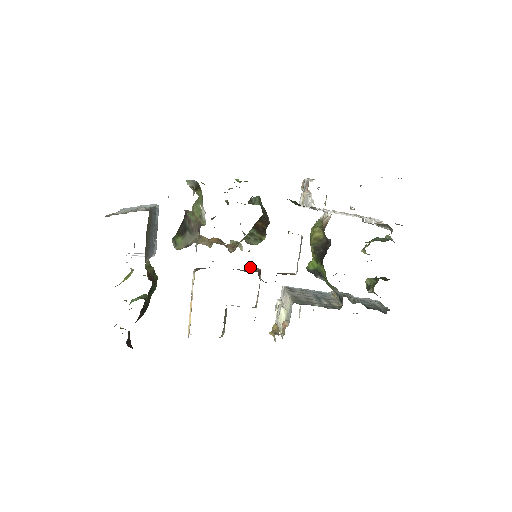
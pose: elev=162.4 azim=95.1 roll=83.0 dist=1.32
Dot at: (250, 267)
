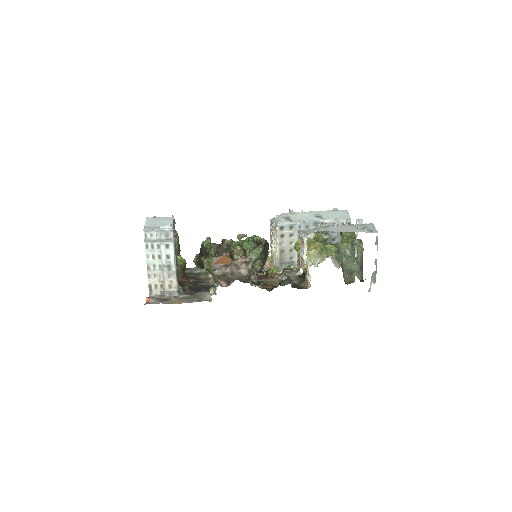
Dot at: (251, 271)
